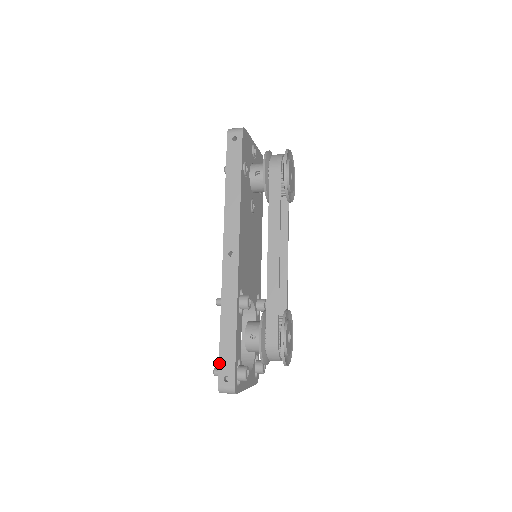
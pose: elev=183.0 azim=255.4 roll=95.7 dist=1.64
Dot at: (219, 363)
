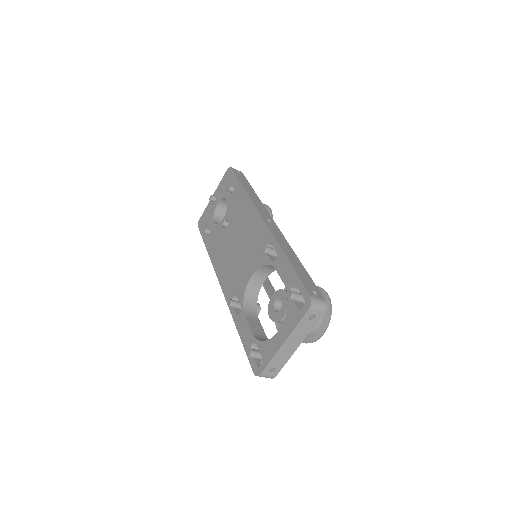
Dot at: (301, 280)
